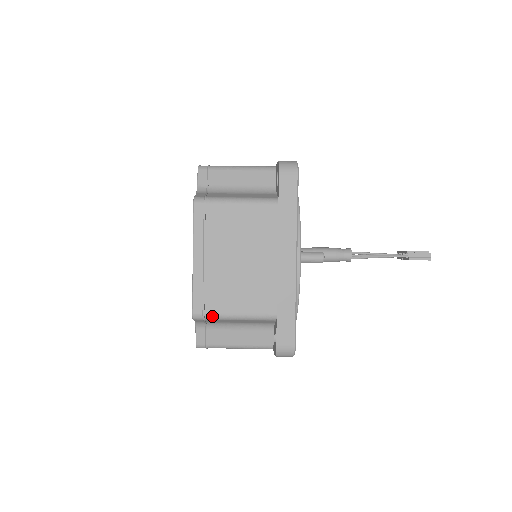
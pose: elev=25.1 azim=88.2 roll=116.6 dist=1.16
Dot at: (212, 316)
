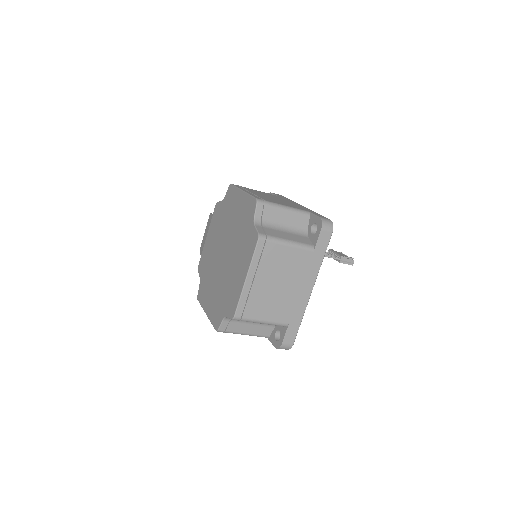
Dot at: (247, 320)
